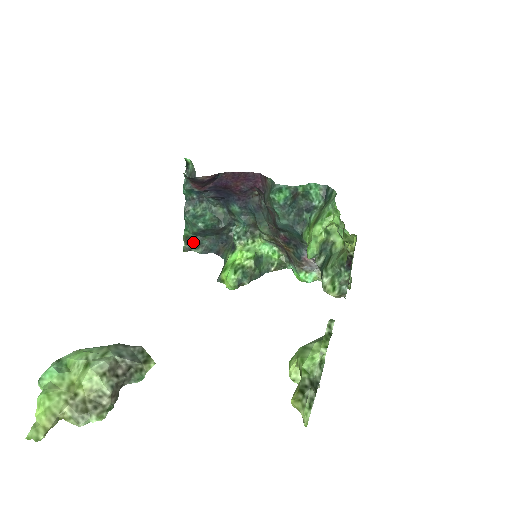
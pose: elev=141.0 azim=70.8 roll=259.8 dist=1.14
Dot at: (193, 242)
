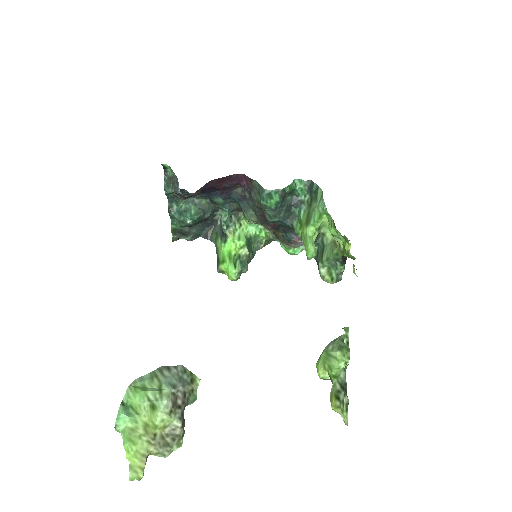
Dot at: (181, 233)
